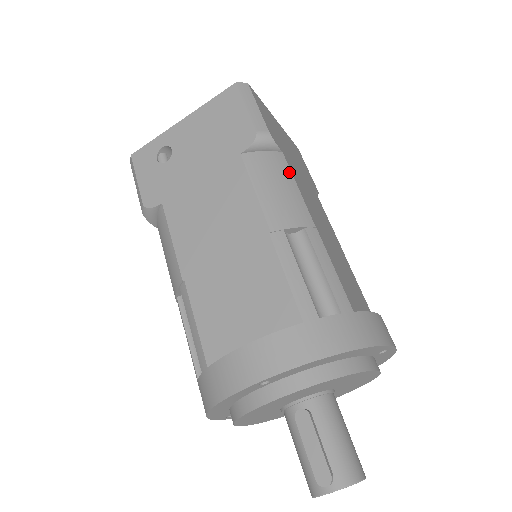
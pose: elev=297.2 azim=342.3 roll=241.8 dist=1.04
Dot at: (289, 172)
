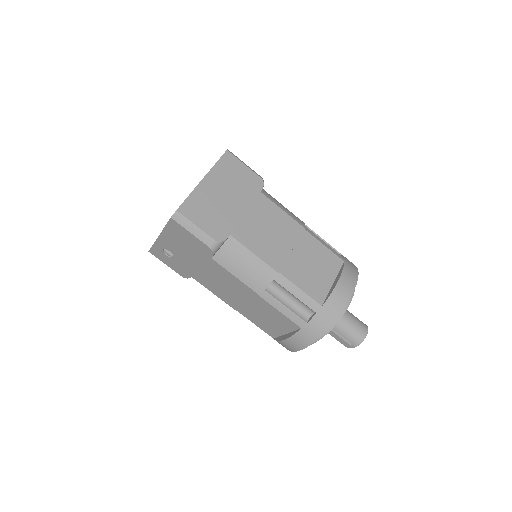
Dot at: (243, 248)
